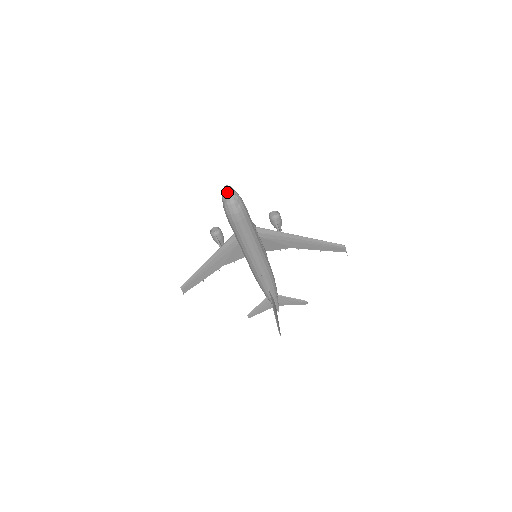
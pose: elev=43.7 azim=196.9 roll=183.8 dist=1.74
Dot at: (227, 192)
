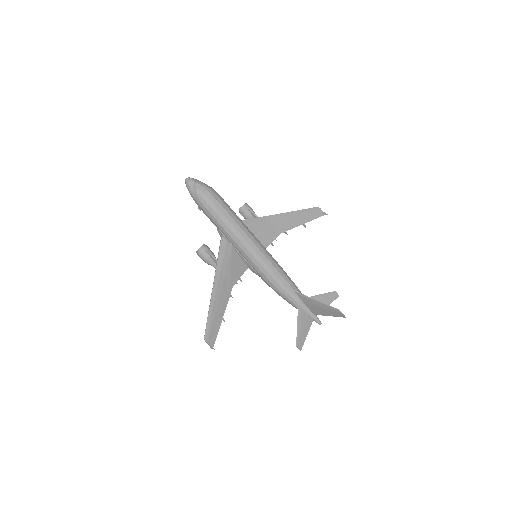
Dot at: (191, 180)
